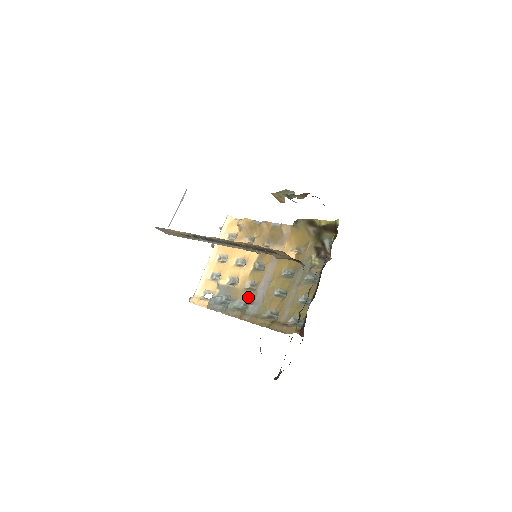
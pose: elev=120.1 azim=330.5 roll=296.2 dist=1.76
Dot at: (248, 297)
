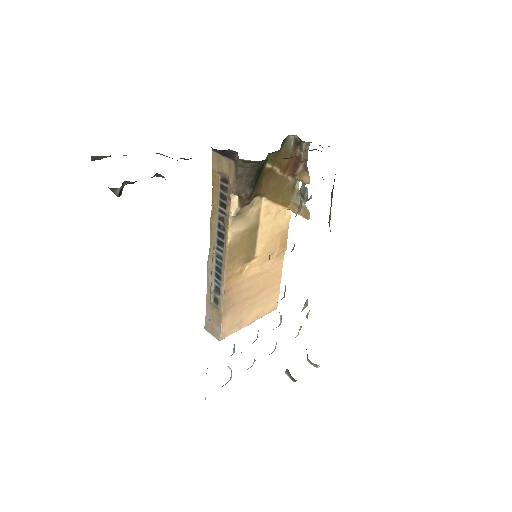
Dot at: occluded
